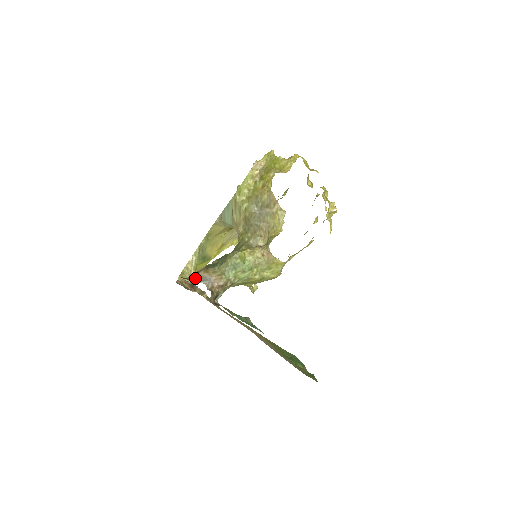
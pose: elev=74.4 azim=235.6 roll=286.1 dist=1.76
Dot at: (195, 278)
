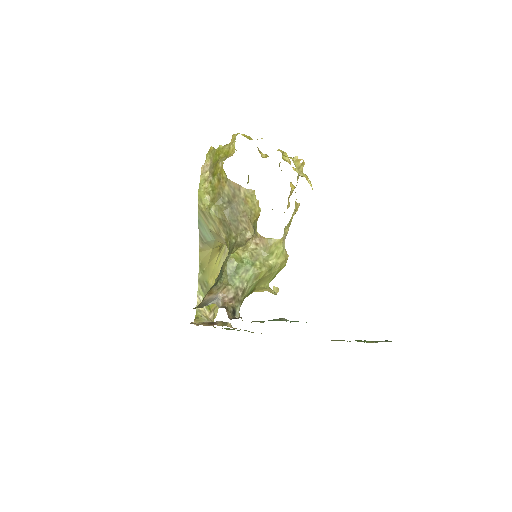
Dot at: (201, 304)
